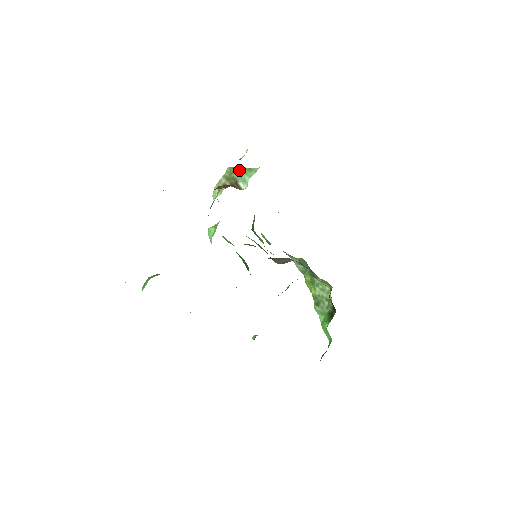
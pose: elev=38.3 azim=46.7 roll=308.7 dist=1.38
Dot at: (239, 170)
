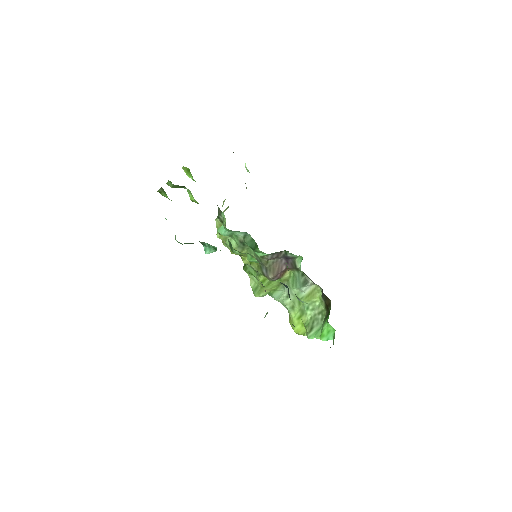
Dot at: occluded
